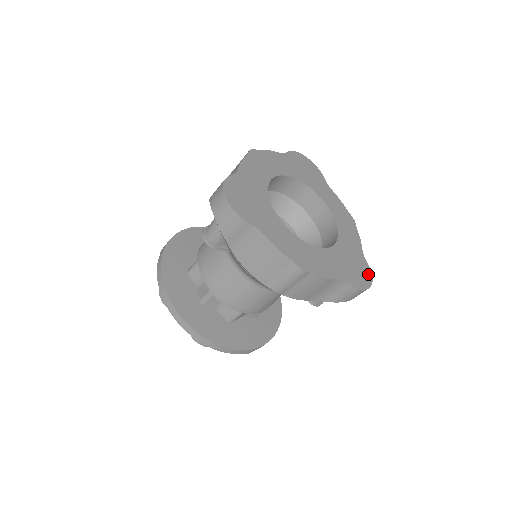
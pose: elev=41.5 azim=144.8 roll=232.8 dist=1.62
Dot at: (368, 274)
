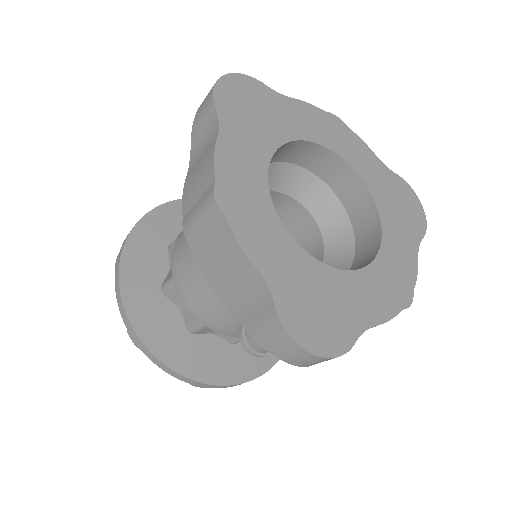
Dot at: (408, 190)
